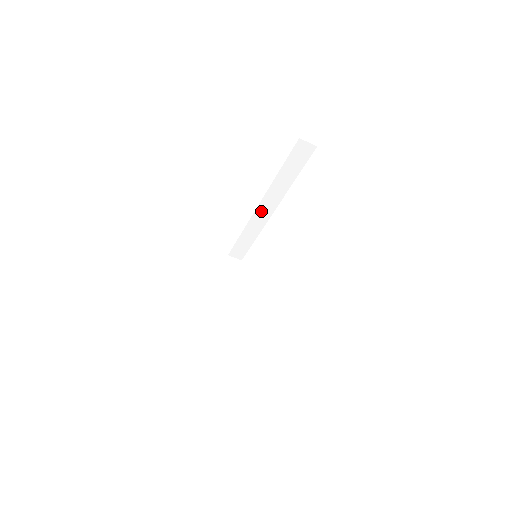
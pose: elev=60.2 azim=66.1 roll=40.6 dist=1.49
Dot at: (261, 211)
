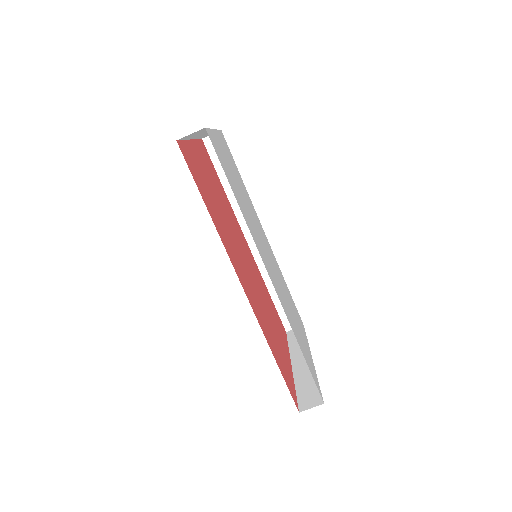
Dot at: (255, 244)
